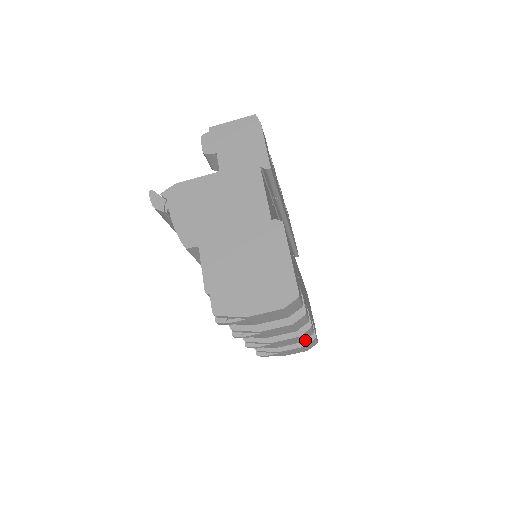
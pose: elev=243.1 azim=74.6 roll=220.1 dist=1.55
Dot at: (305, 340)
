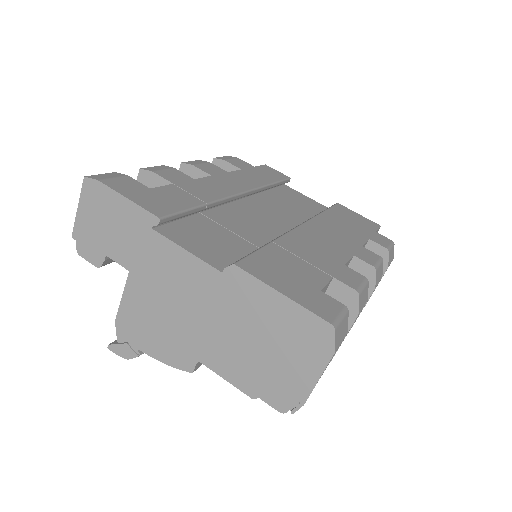
Dot at: occluded
